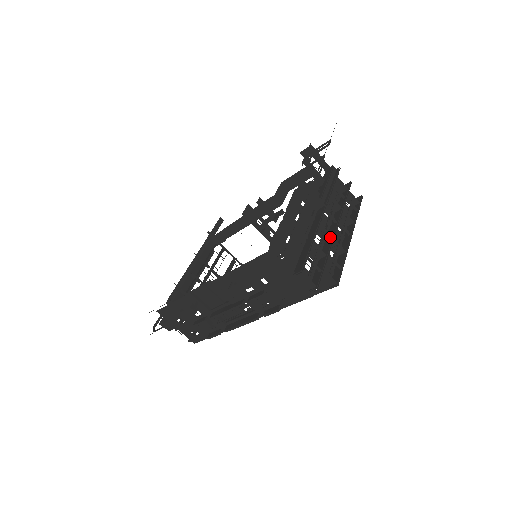
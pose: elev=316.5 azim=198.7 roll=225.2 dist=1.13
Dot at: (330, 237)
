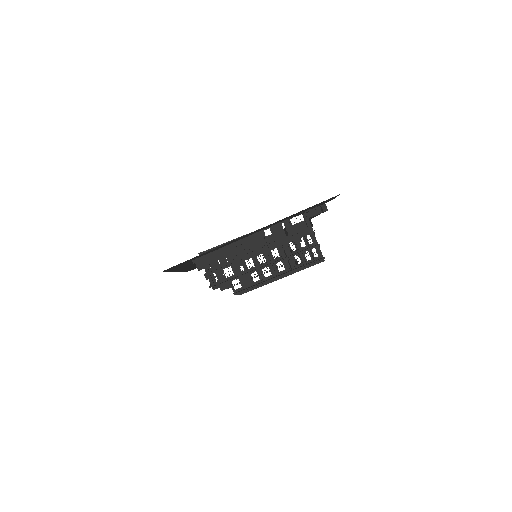
Dot at: (257, 268)
